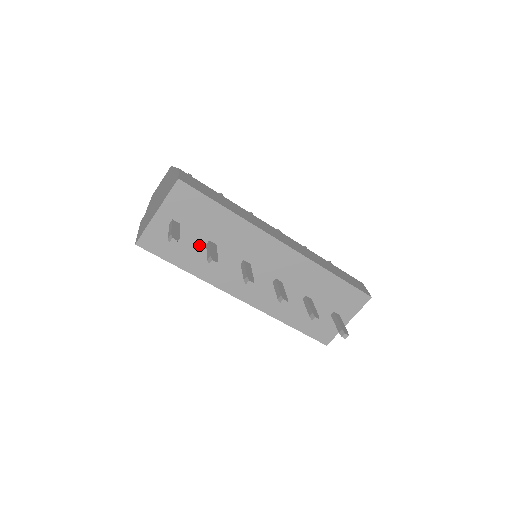
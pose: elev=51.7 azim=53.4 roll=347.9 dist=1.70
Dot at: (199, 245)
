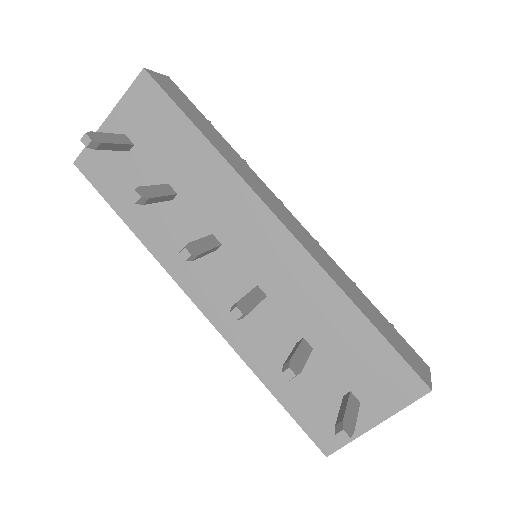
Dot at: occluded
